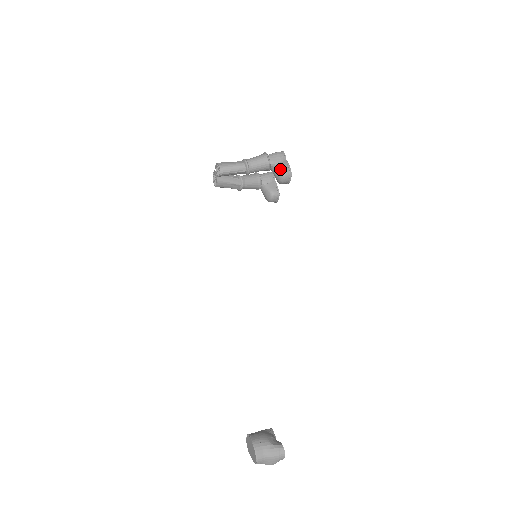
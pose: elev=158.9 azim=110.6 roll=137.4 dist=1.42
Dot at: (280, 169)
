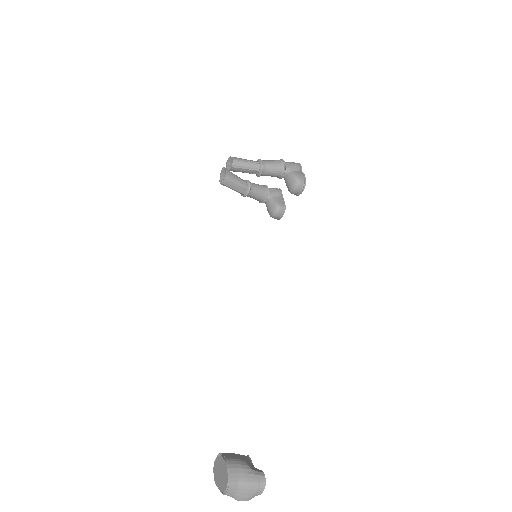
Dot at: (295, 176)
